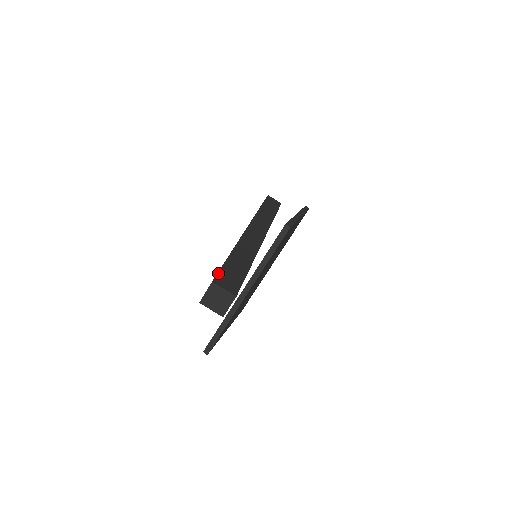
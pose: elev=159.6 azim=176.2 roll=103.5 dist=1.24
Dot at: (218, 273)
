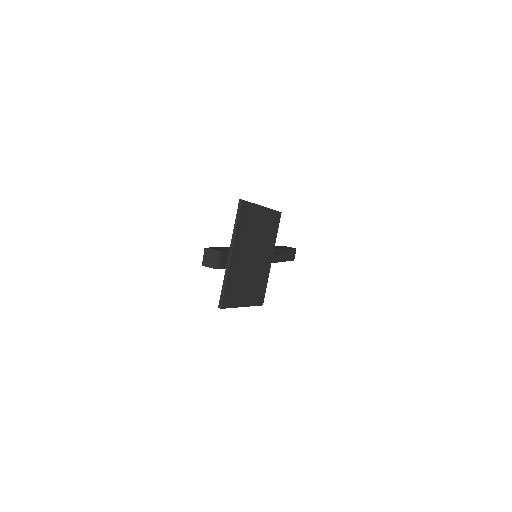
Dot at: (212, 247)
